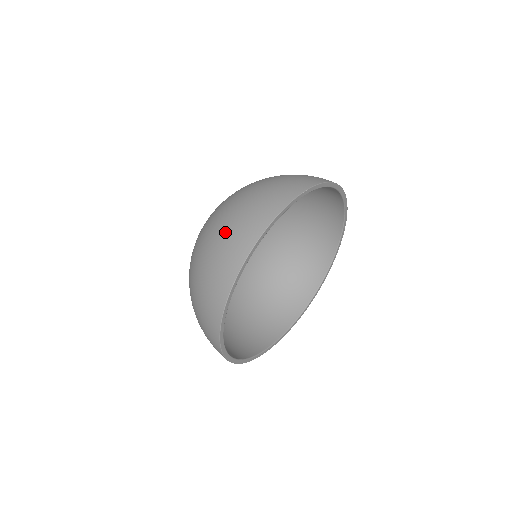
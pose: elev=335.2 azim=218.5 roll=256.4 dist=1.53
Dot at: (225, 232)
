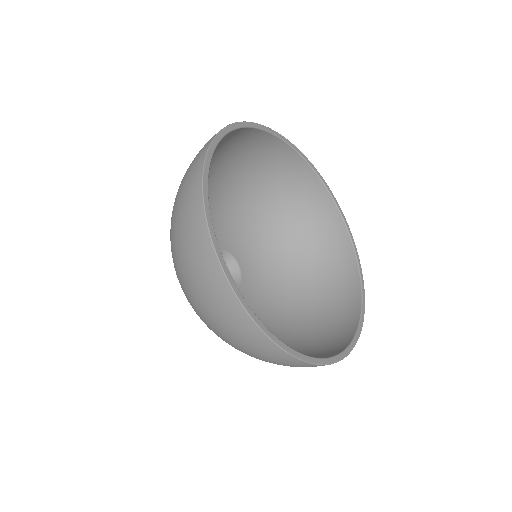
Dot at: (210, 313)
